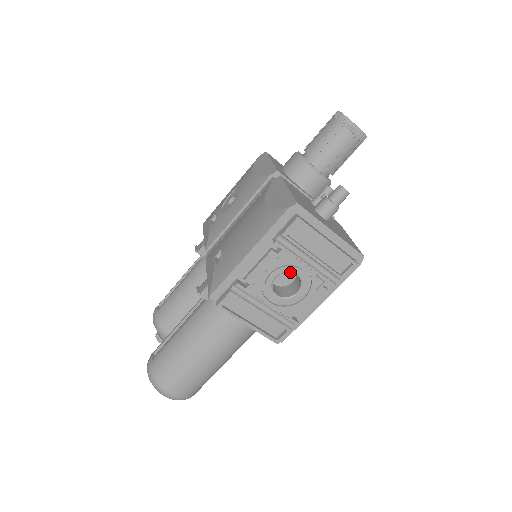
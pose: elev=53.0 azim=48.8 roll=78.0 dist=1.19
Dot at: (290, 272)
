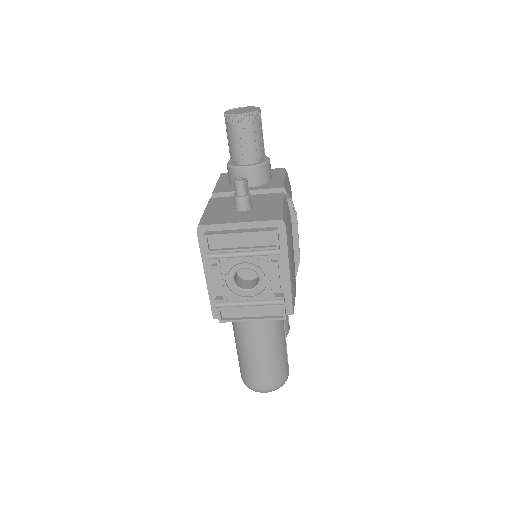
Dot at: occluded
